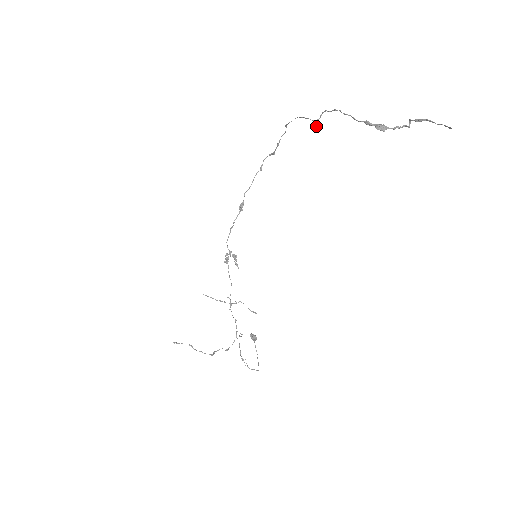
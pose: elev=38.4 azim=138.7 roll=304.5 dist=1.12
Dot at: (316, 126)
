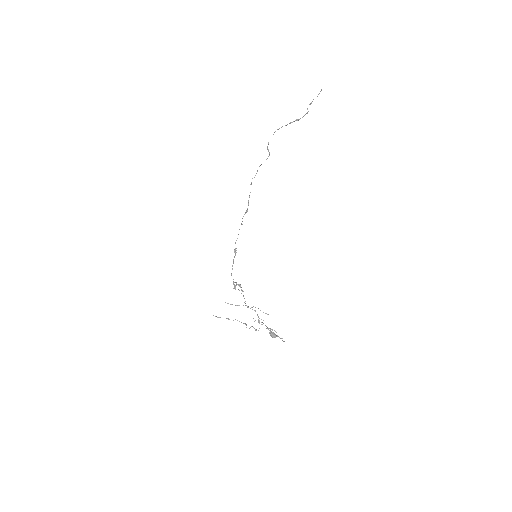
Dot at: occluded
